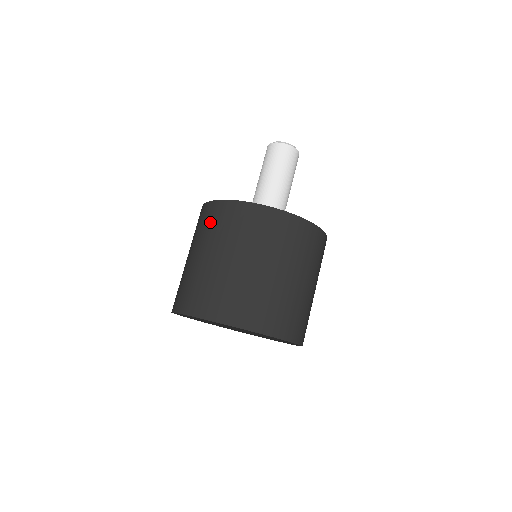
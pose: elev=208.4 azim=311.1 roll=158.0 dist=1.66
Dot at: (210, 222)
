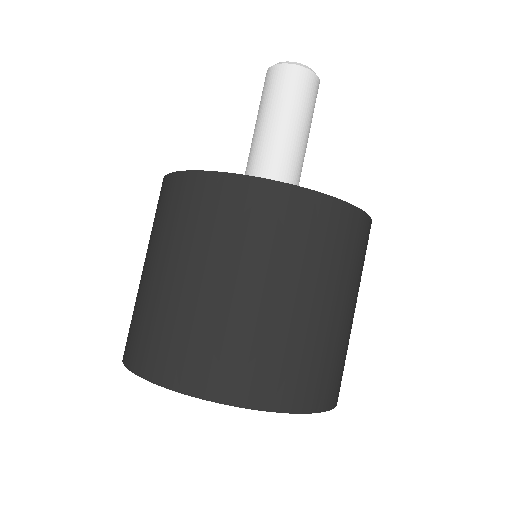
Dot at: (155, 213)
